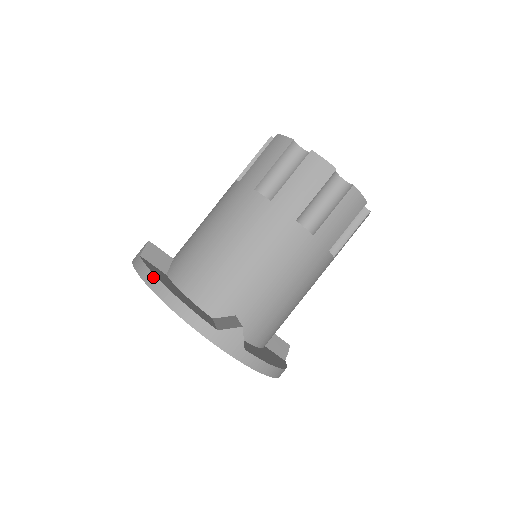
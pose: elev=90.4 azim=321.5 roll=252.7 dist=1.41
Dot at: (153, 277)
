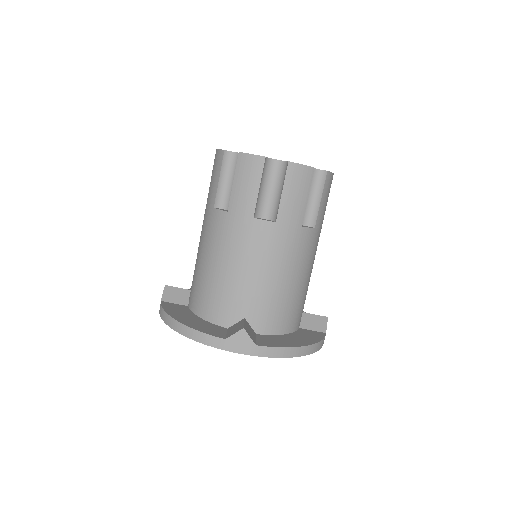
Dot at: (167, 316)
